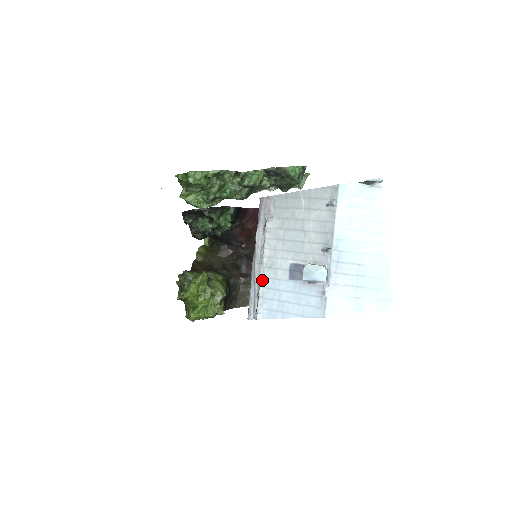
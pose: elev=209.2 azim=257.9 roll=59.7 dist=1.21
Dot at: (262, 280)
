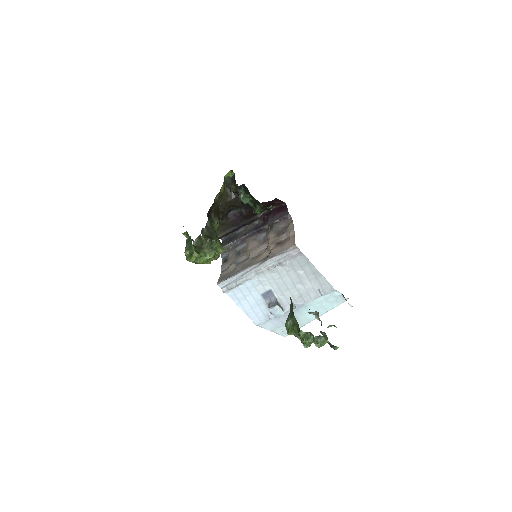
Dot at: (248, 279)
